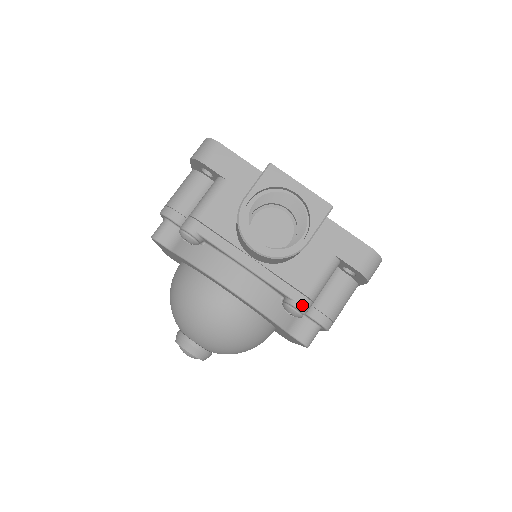
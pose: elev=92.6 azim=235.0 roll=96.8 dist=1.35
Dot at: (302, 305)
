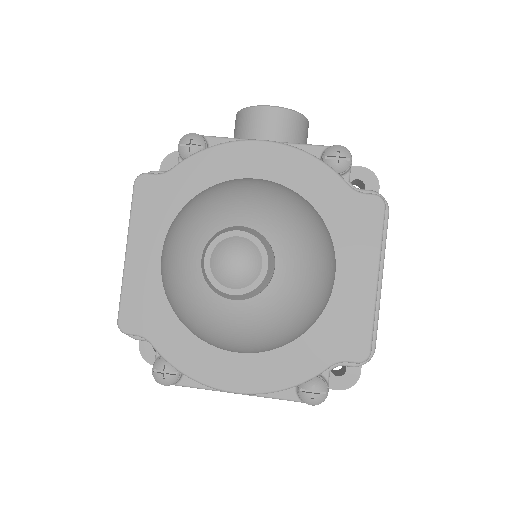
Dot at: occluded
